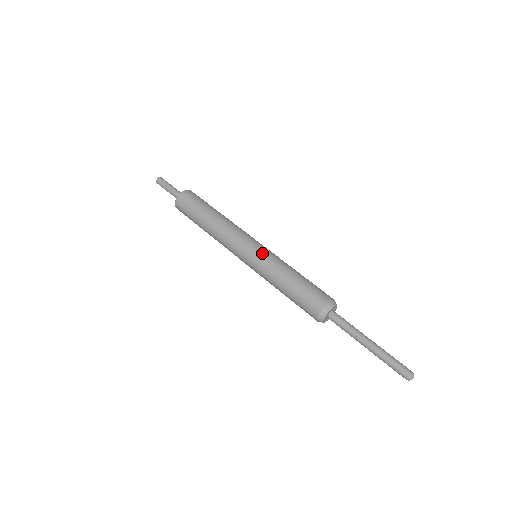
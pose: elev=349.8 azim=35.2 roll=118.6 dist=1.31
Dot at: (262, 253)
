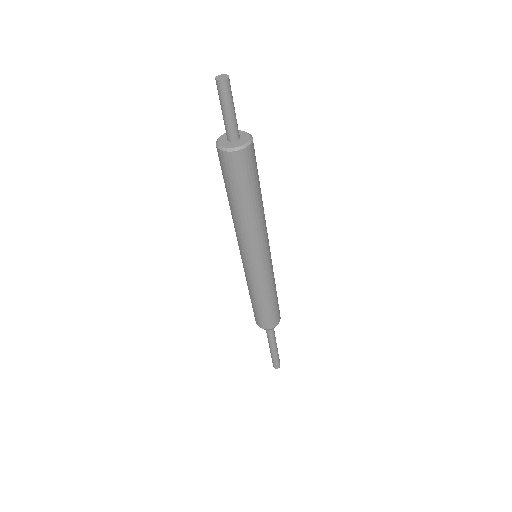
Dot at: (270, 267)
